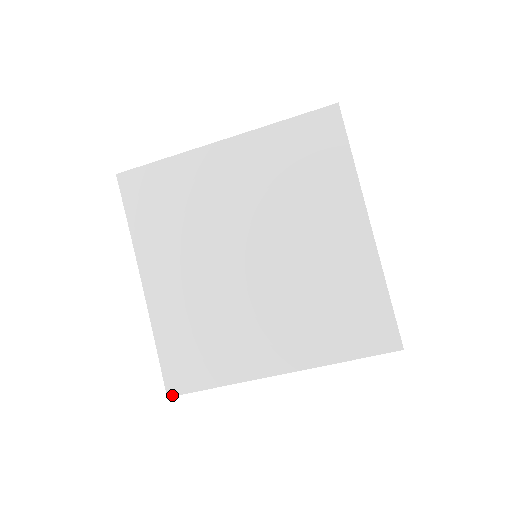
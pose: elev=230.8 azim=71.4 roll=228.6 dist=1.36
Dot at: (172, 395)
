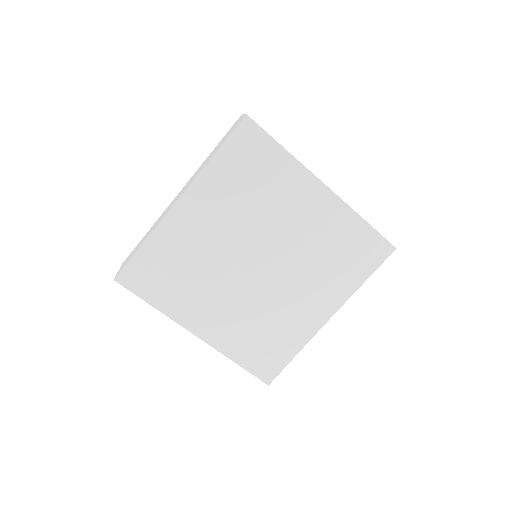
Dot at: (119, 282)
